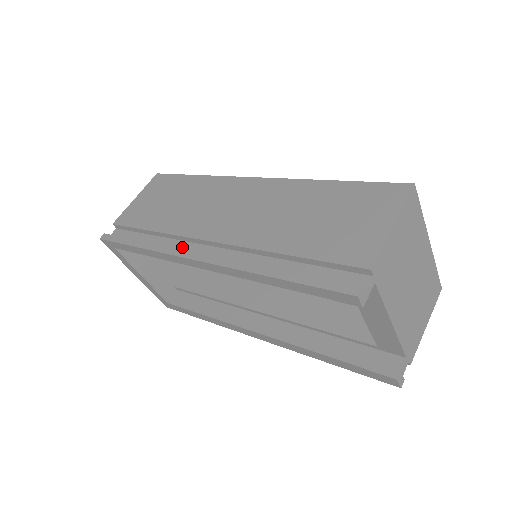
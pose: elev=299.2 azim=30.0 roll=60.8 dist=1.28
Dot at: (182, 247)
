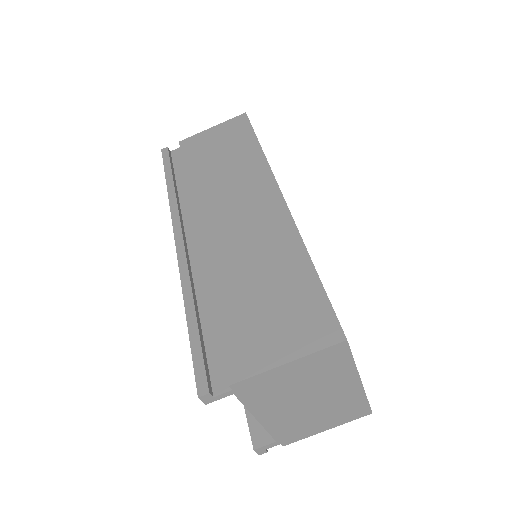
Dot at: (188, 214)
